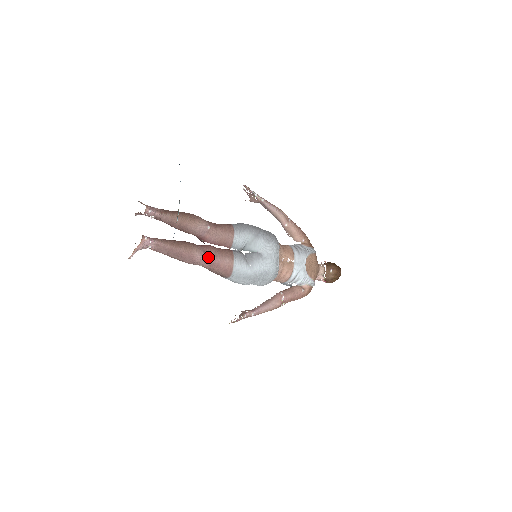
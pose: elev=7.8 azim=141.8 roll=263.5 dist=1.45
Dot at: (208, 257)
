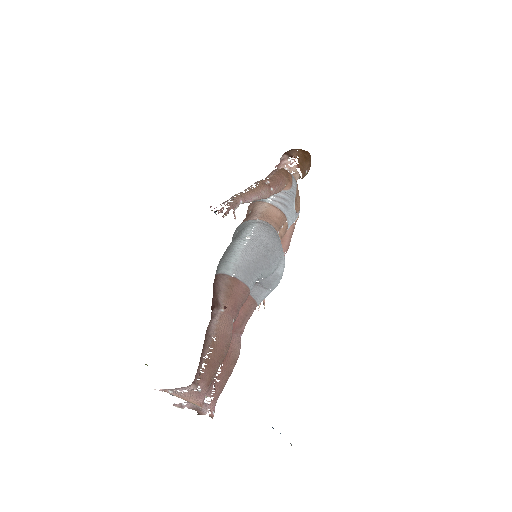
Dot at: (242, 333)
